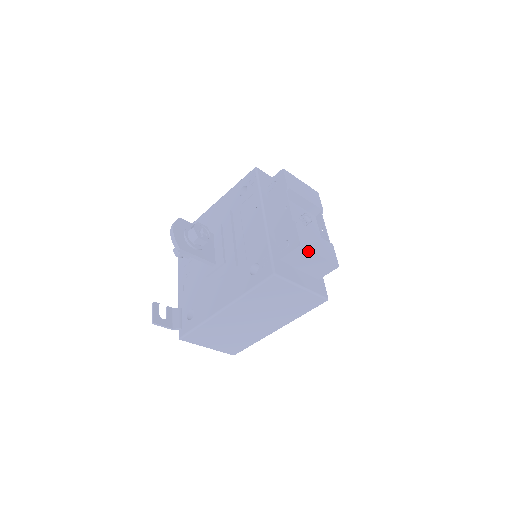
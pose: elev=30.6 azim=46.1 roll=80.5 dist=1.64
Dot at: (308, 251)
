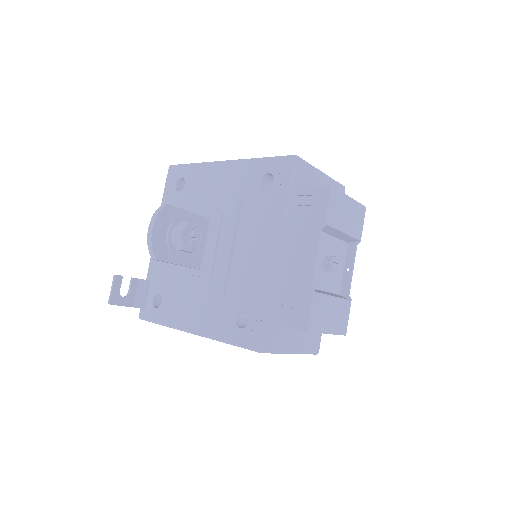
Dot at: (314, 332)
